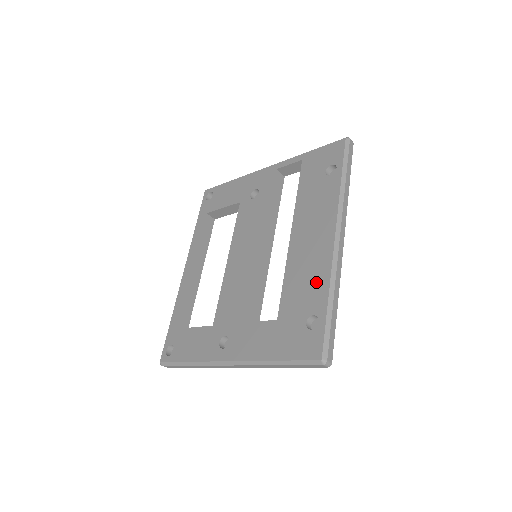
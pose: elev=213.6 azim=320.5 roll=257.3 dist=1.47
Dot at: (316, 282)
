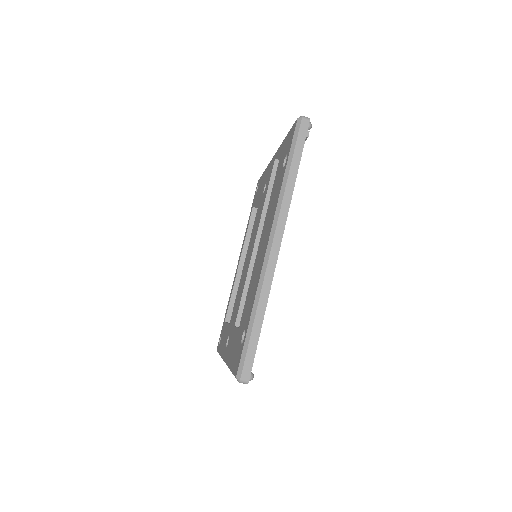
Dot at: (253, 294)
